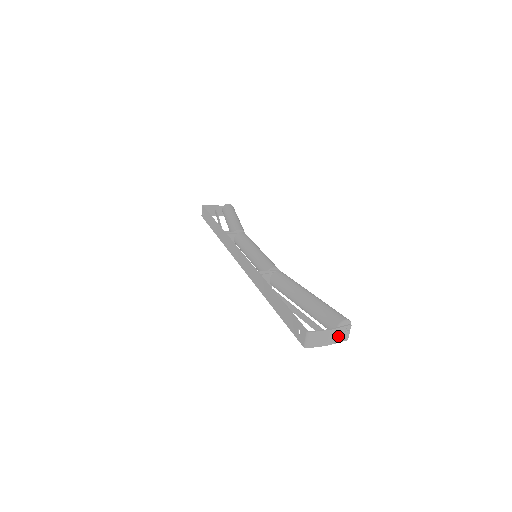
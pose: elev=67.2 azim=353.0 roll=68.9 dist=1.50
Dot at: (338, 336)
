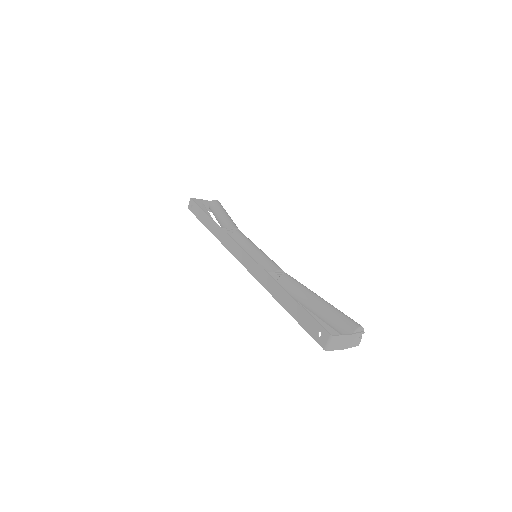
Dot at: (353, 341)
